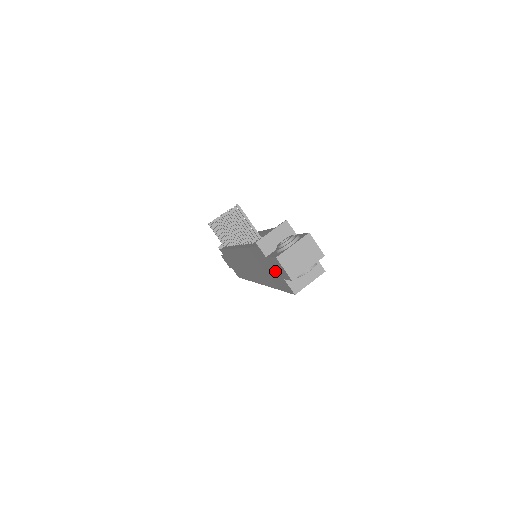
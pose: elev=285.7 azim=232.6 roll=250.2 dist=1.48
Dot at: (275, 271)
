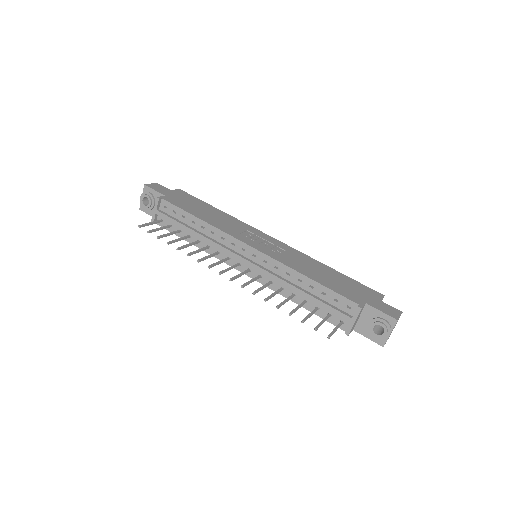
Dot at: occluded
